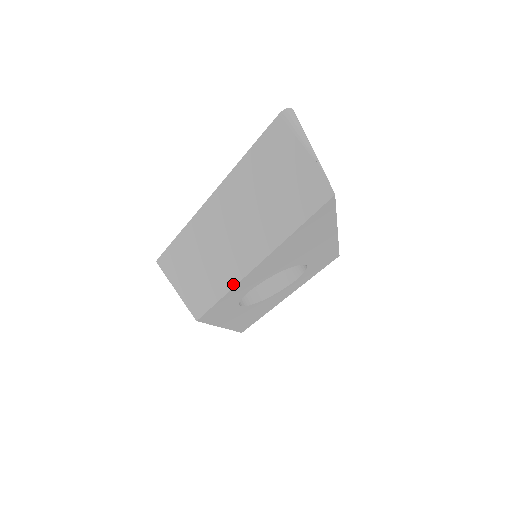
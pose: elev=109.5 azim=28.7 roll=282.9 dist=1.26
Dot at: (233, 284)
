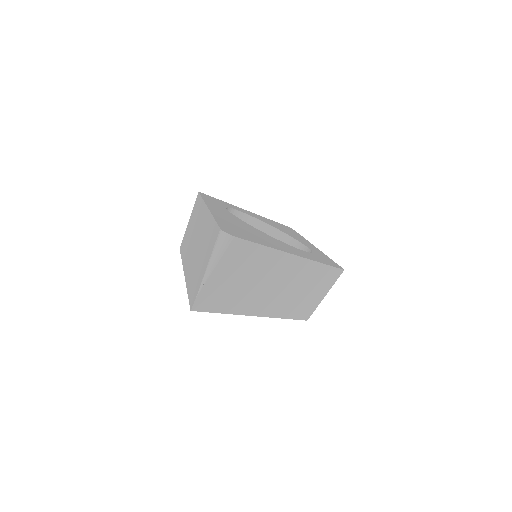
Dot at: (183, 262)
